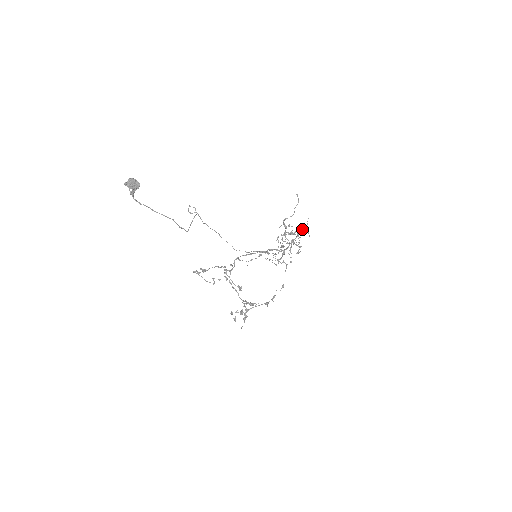
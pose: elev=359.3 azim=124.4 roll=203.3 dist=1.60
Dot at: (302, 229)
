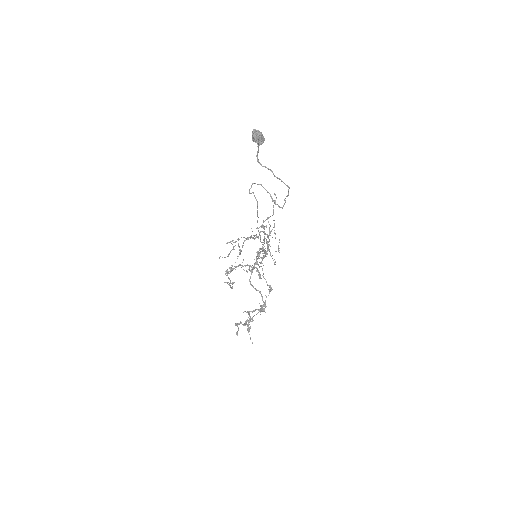
Dot at: (271, 231)
